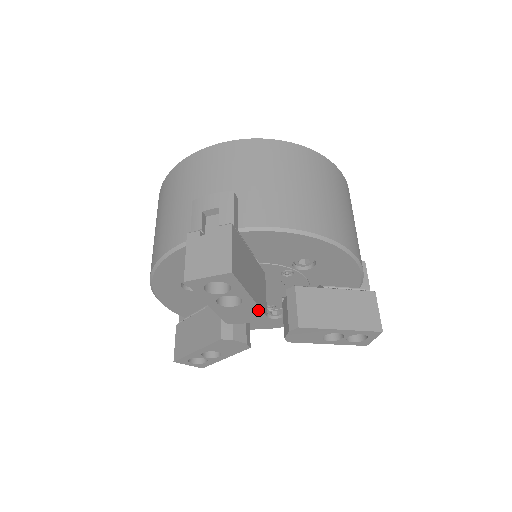
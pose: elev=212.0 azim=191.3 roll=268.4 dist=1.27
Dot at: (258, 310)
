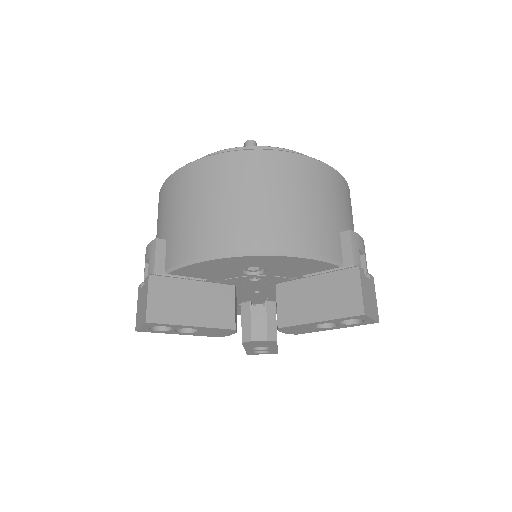
Dot at: (219, 329)
